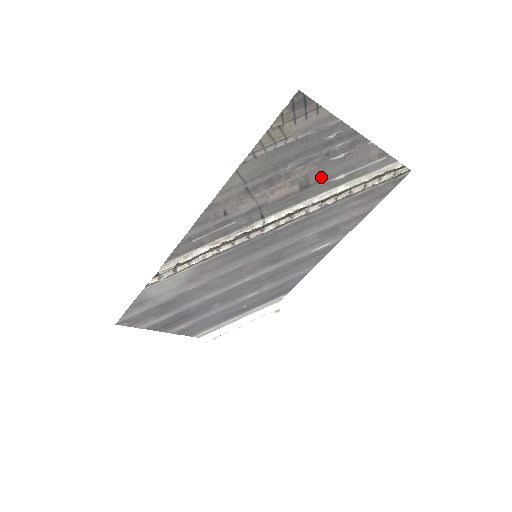
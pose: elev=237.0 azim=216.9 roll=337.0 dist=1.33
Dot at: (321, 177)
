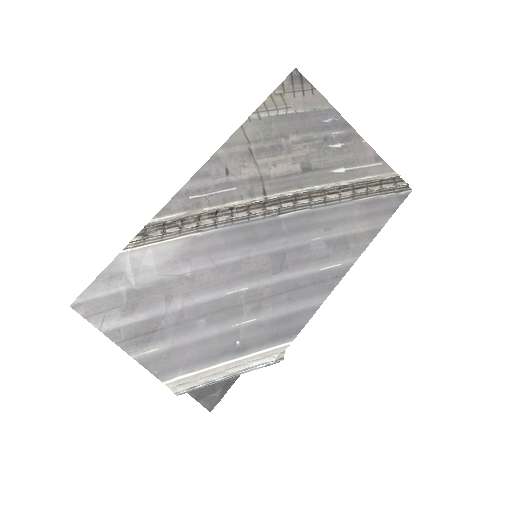
Dot at: (322, 164)
